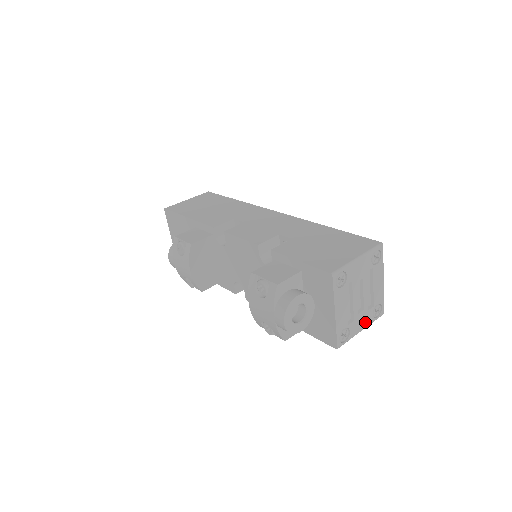
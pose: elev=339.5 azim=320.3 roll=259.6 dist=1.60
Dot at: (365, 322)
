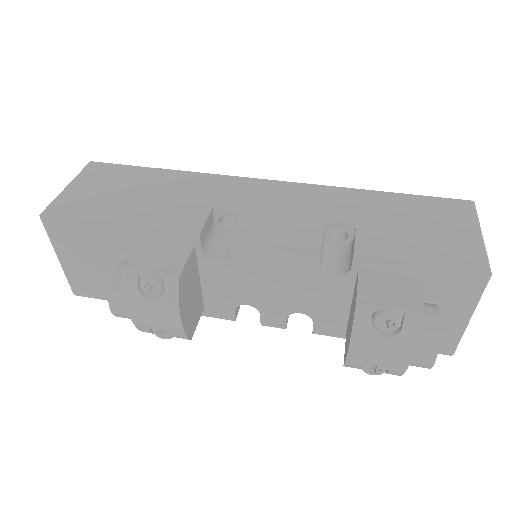
Dot at: occluded
